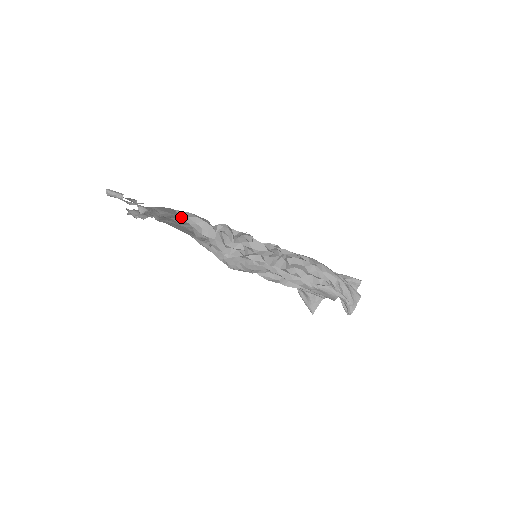
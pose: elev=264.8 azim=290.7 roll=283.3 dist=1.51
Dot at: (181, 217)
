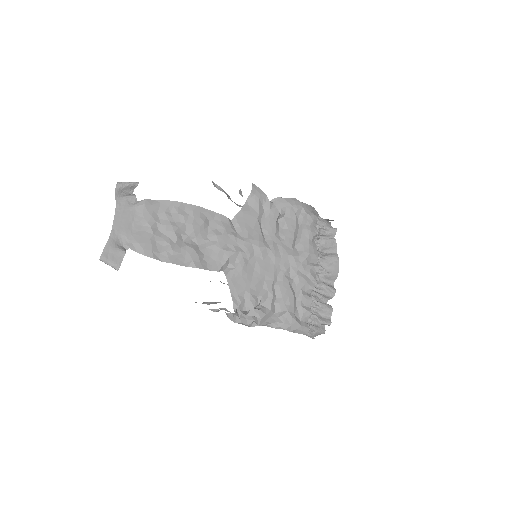
Dot at: occluded
